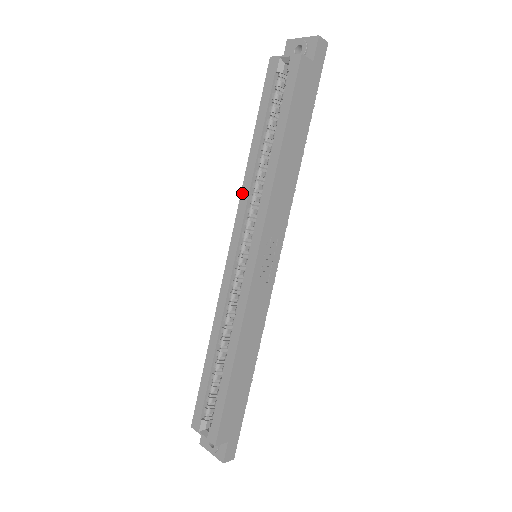
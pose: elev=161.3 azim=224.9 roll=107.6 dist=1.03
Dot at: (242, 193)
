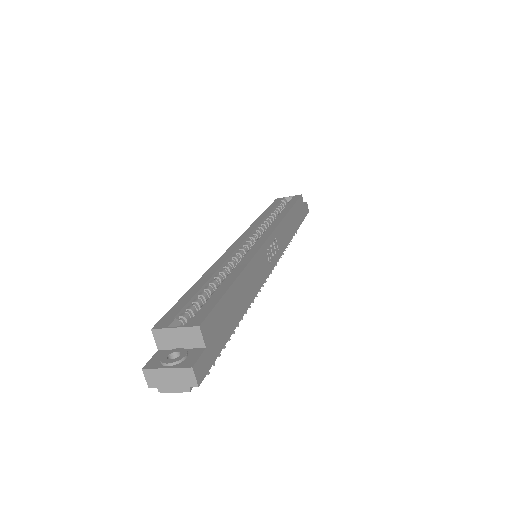
Dot at: (252, 225)
